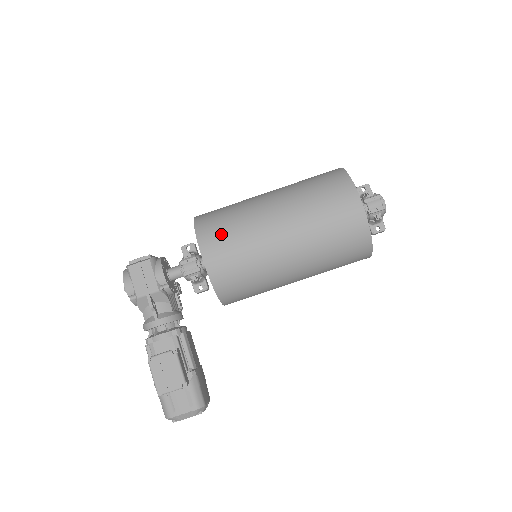
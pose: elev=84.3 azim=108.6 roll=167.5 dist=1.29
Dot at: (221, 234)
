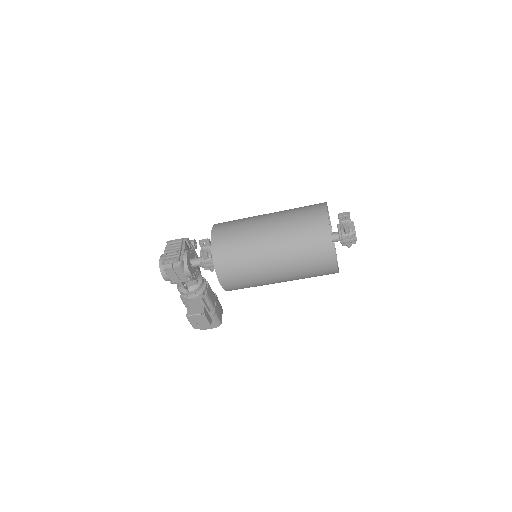
Dot at: (233, 272)
